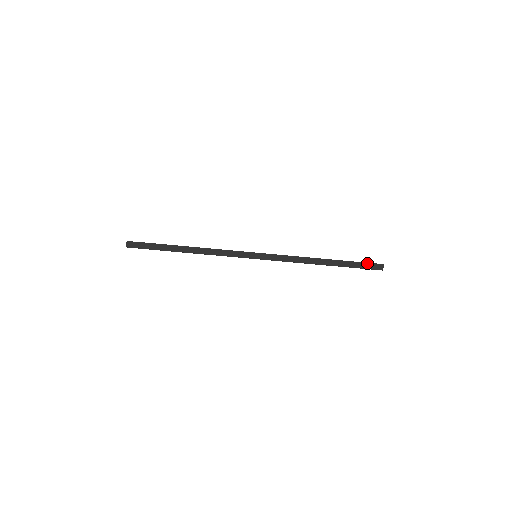
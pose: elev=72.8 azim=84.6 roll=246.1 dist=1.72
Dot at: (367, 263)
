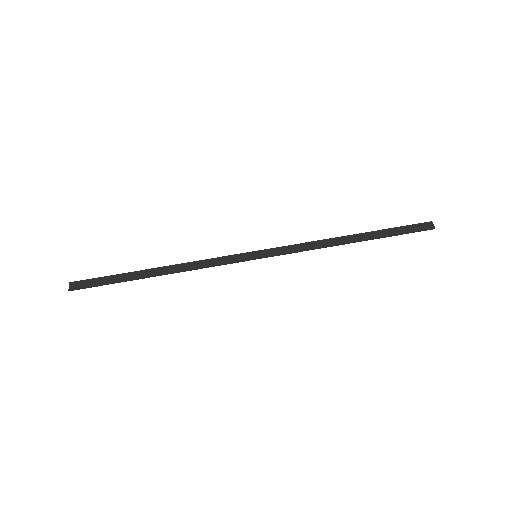
Dot at: (409, 225)
